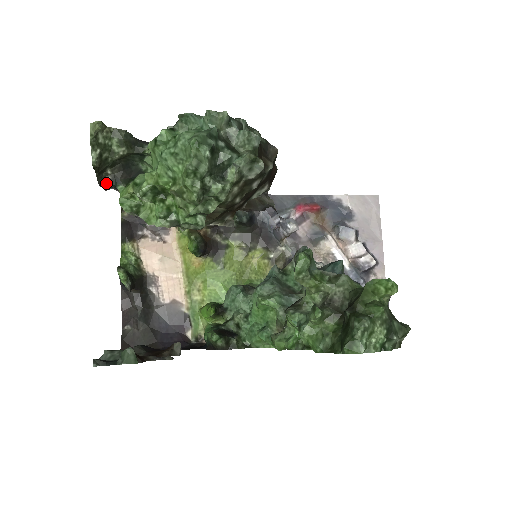
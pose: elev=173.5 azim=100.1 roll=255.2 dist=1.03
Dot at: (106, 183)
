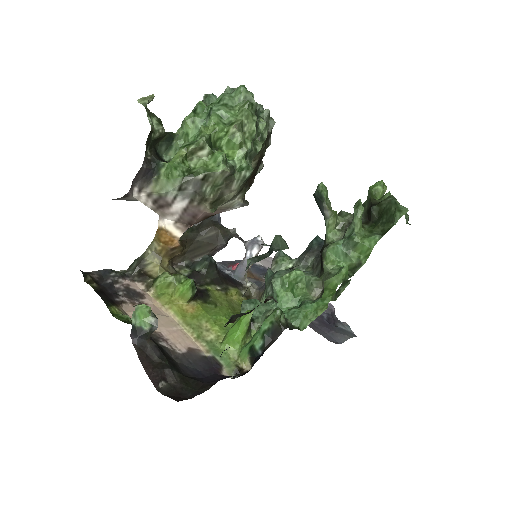
Dot at: (148, 162)
